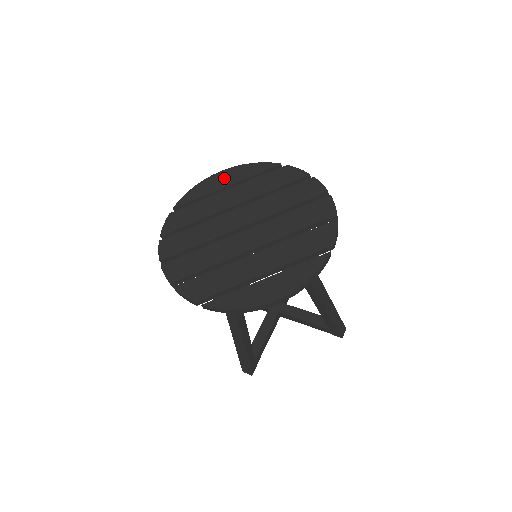
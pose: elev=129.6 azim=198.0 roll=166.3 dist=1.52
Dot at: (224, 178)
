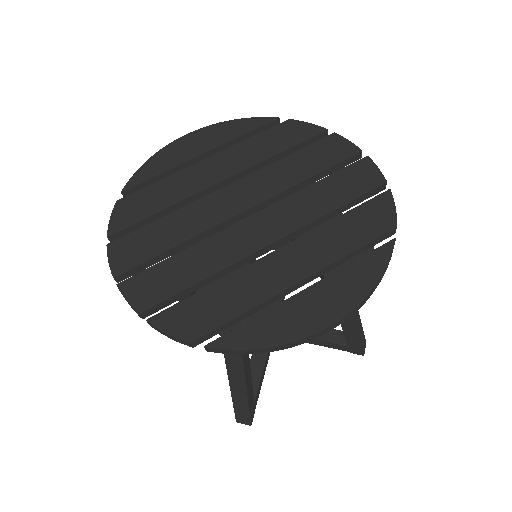
Dot at: (196, 143)
